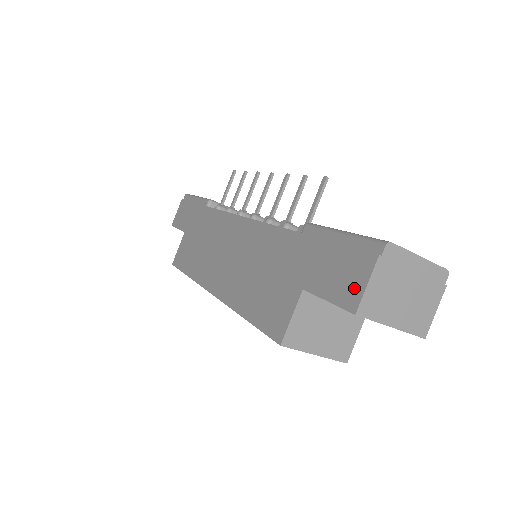
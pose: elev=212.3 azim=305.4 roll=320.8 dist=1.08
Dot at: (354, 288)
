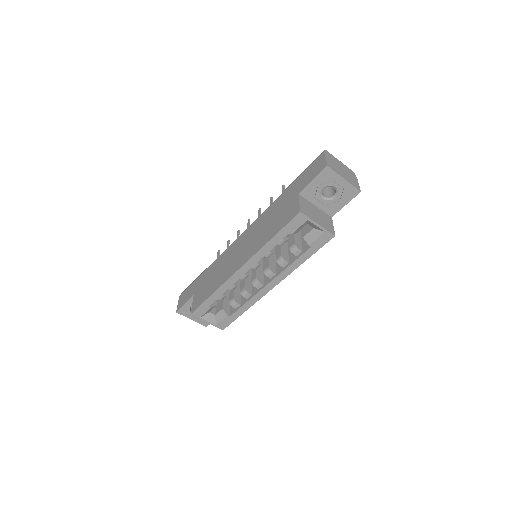
Dot at: (321, 165)
